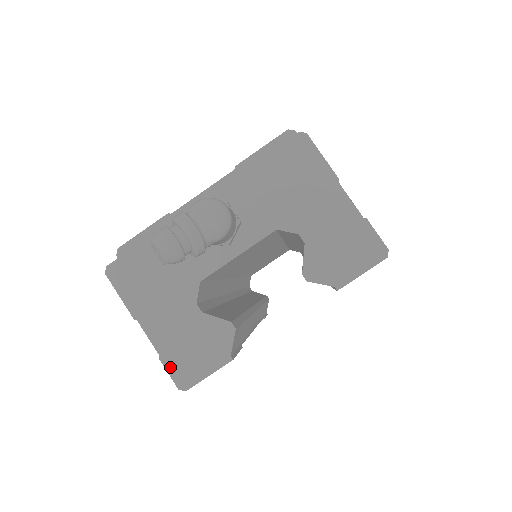
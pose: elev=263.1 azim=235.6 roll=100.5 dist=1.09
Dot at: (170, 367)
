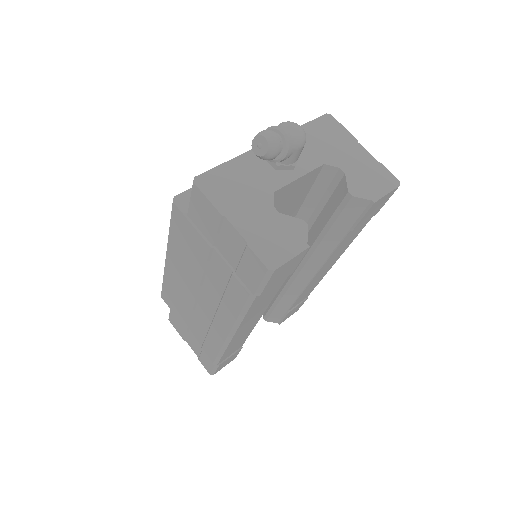
Dot at: (258, 252)
